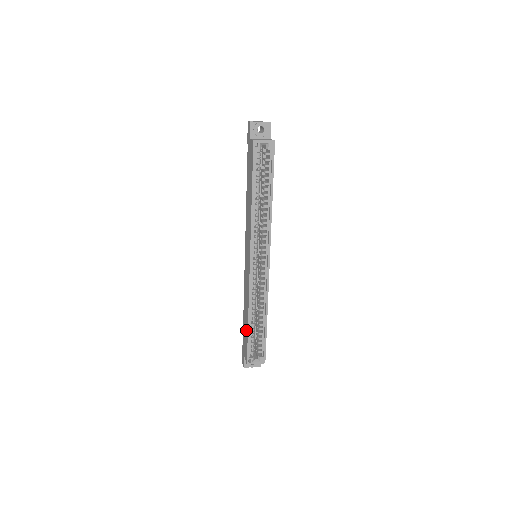
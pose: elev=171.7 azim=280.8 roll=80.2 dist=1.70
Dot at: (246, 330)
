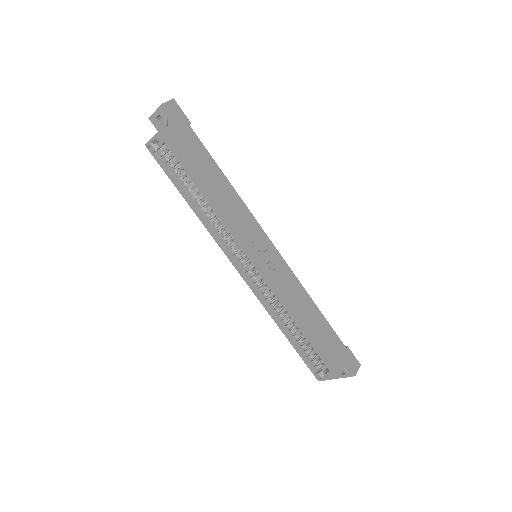
Dot at: occluded
